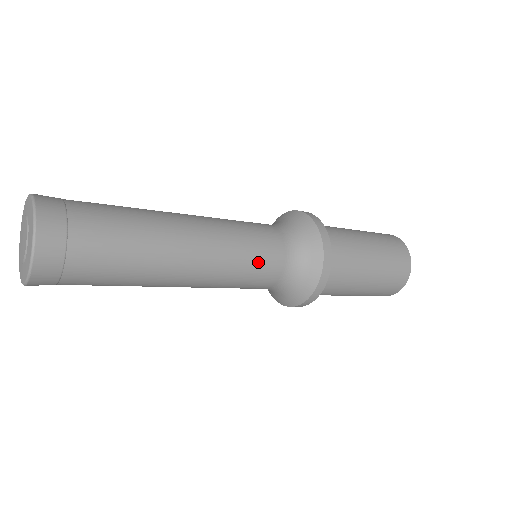
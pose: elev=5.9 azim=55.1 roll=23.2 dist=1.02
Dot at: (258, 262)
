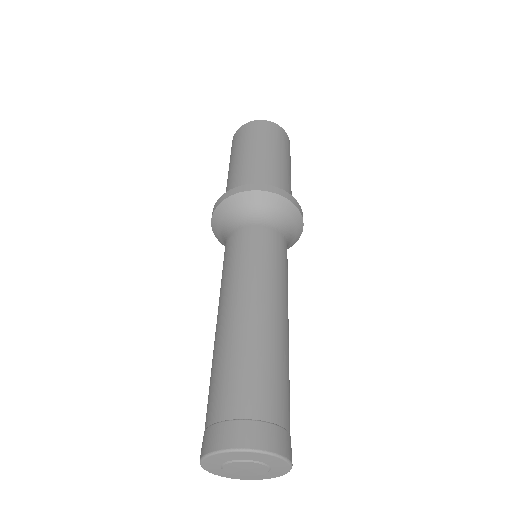
Dot at: occluded
